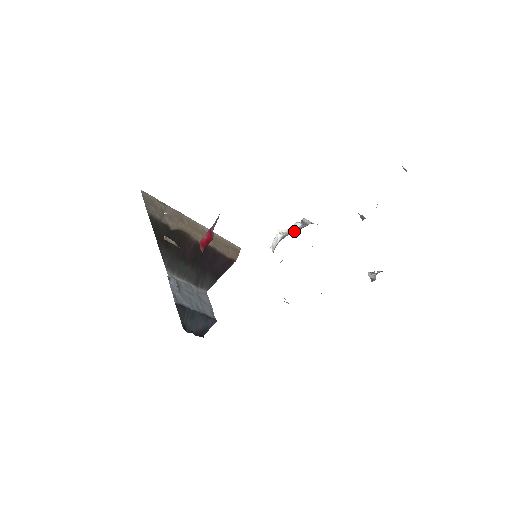
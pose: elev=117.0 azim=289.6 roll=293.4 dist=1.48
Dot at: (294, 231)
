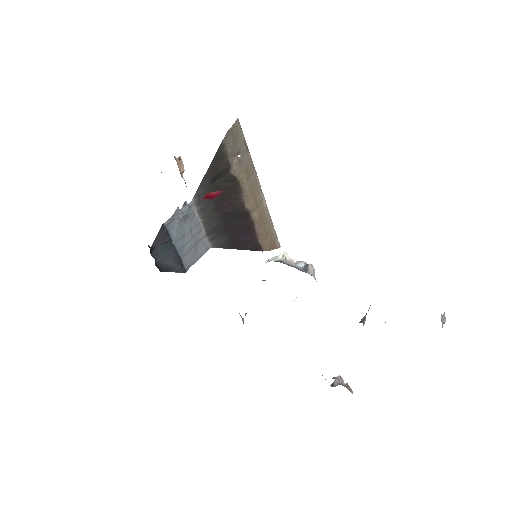
Dot at: (291, 265)
